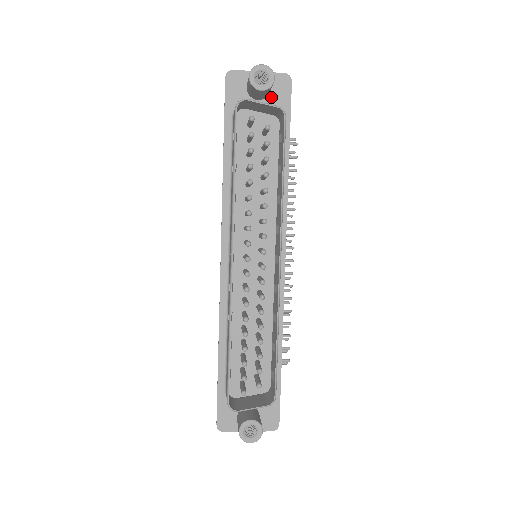
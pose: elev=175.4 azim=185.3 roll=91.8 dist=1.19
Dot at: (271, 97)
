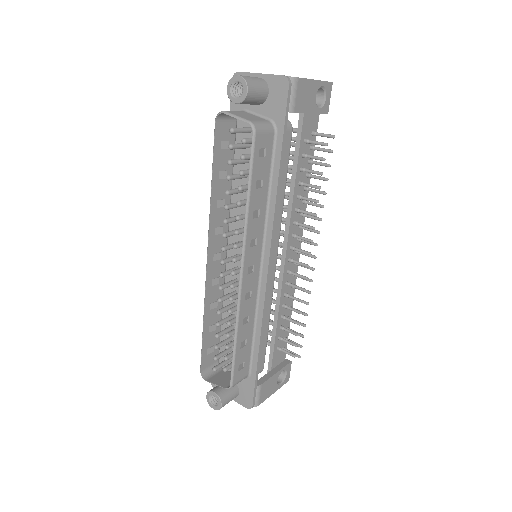
Dot at: (268, 102)
